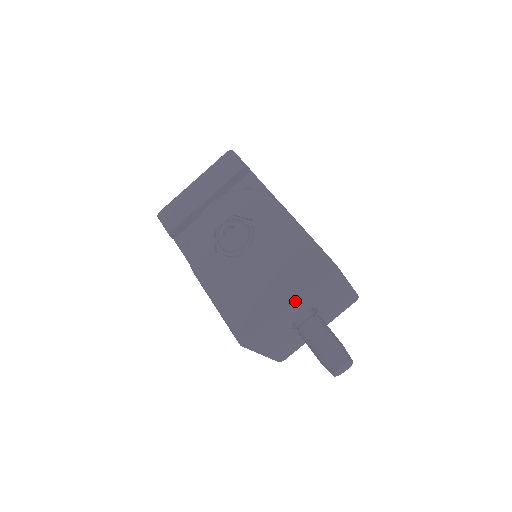
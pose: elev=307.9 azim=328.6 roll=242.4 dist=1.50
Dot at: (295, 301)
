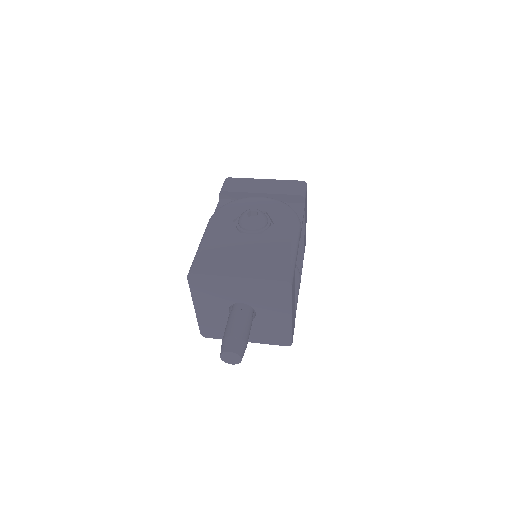
Dot at: (246, 284)
